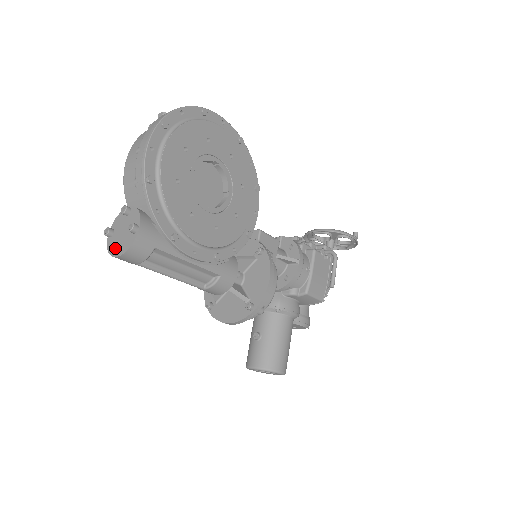
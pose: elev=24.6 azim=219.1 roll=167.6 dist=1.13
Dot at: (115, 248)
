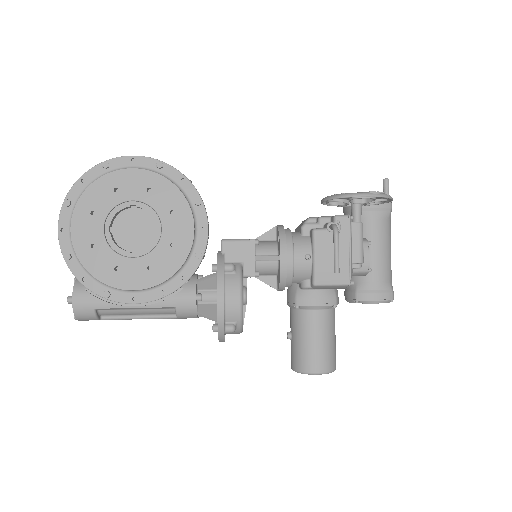
Dot at: occluded
